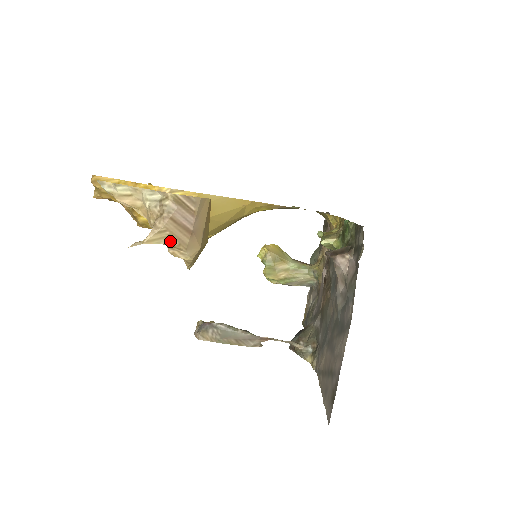
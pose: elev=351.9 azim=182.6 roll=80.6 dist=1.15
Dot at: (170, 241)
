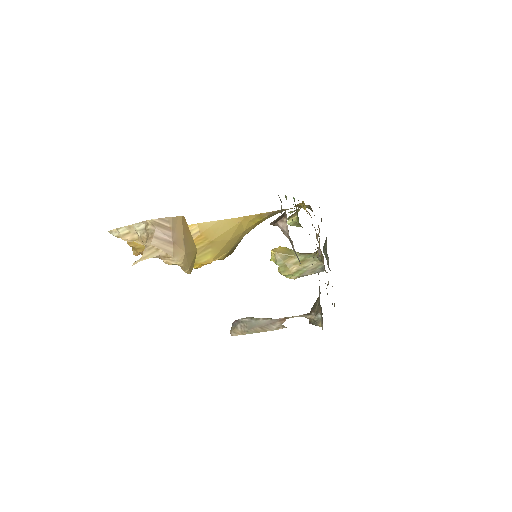
Dot at: (160, 253)
